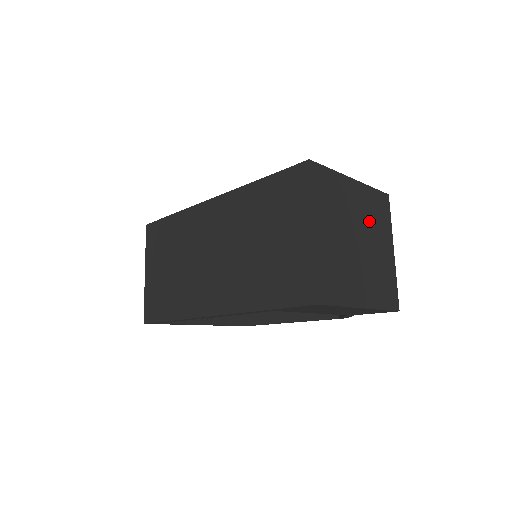
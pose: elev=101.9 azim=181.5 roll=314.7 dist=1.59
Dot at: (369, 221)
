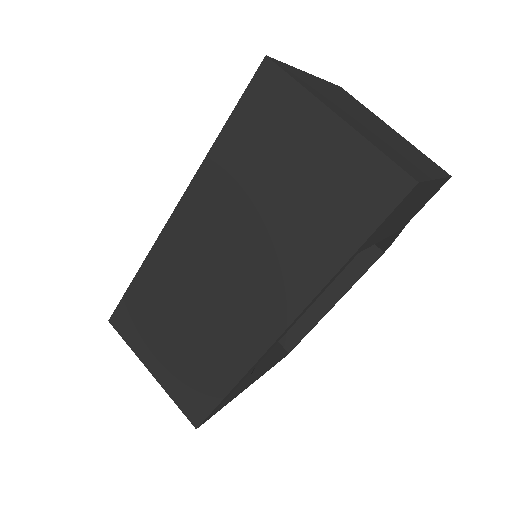
Dot at: (356, 107)
